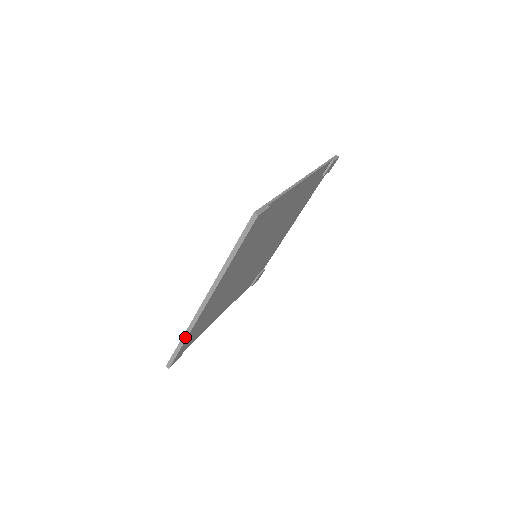
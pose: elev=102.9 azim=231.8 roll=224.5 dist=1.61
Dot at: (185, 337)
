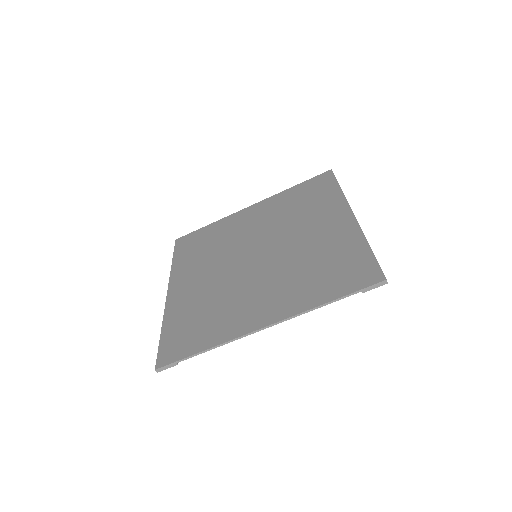
Dot at: (172, 266)
